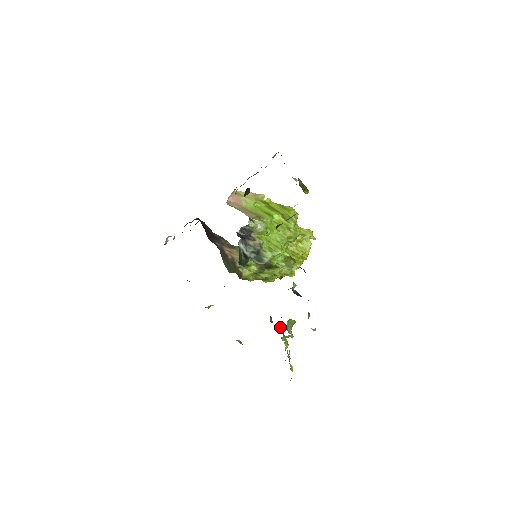
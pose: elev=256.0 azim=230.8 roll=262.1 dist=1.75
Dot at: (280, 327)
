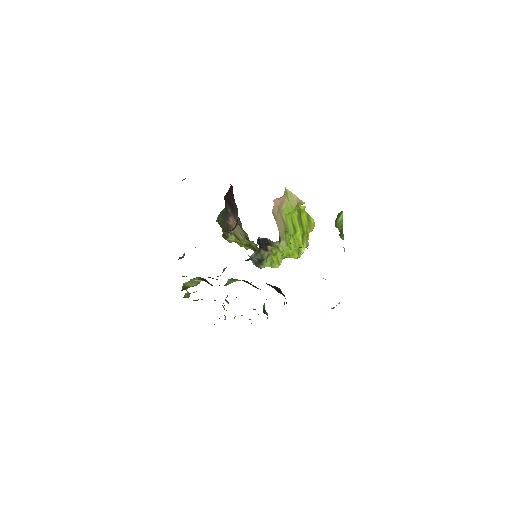
Dot at: occluded
